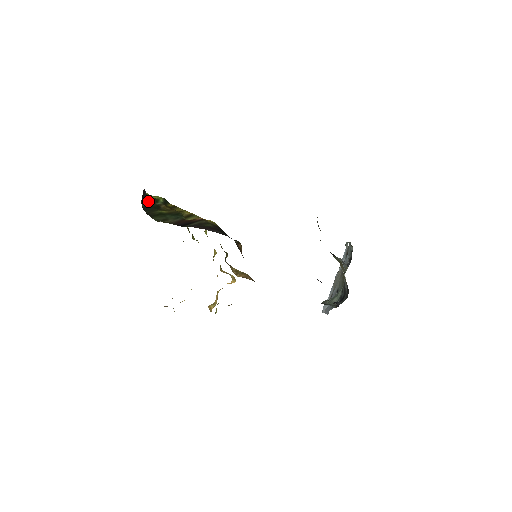
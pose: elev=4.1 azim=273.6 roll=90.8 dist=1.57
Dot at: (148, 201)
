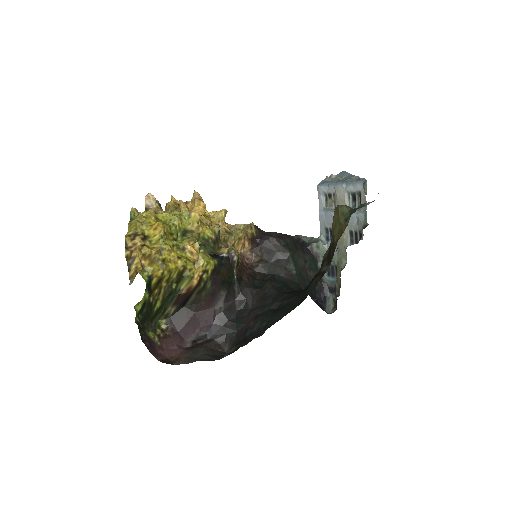
Dot at: (139, 314)
